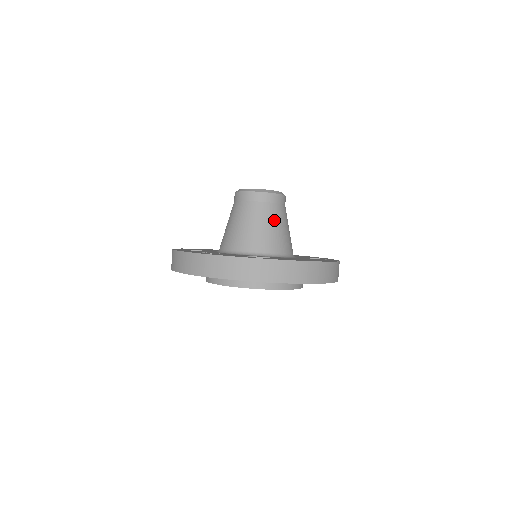
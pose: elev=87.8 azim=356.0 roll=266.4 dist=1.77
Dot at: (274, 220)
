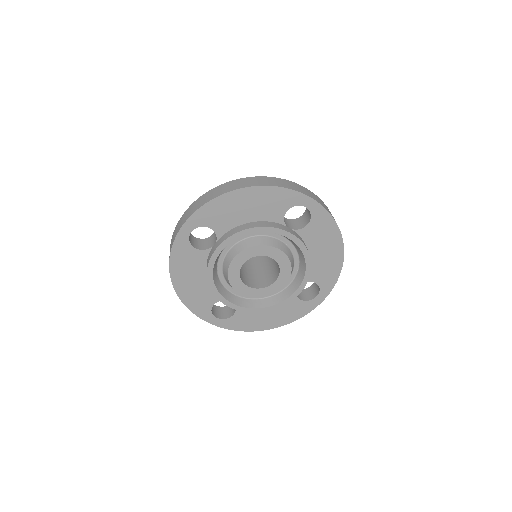
Dot at: occluded
